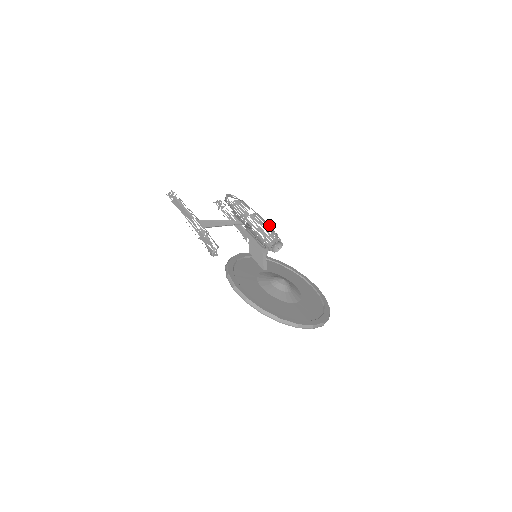
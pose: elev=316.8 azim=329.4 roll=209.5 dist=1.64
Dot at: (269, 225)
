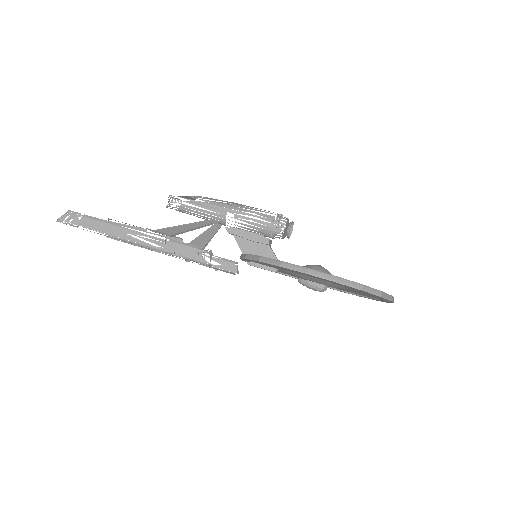
Dot at: occluded
